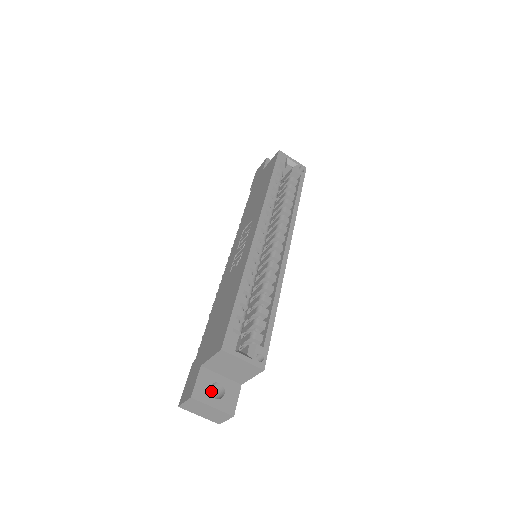
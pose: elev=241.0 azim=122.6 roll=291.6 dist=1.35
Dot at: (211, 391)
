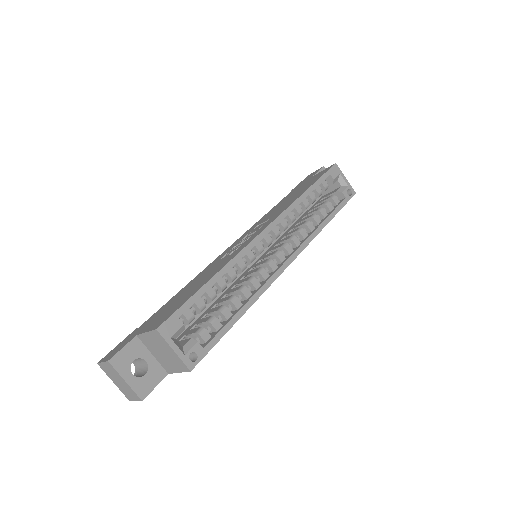
Dot at: (138, 365)
